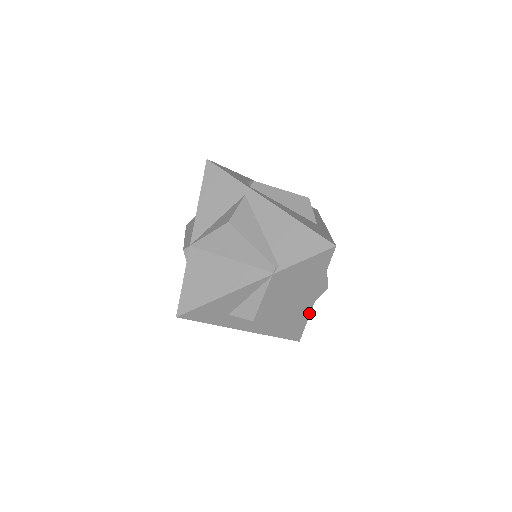
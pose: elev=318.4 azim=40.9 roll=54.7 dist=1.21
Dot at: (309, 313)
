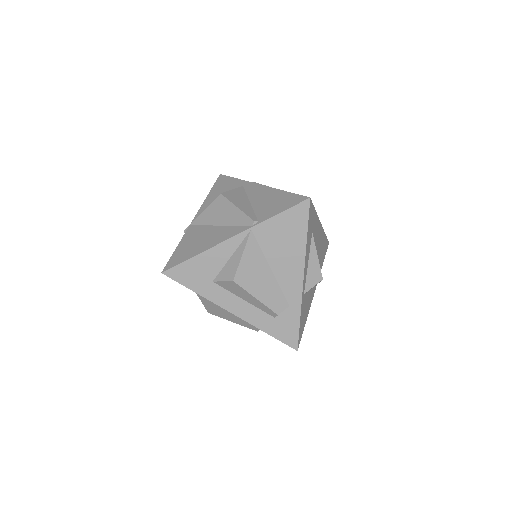
Dot at: (300, 300)
